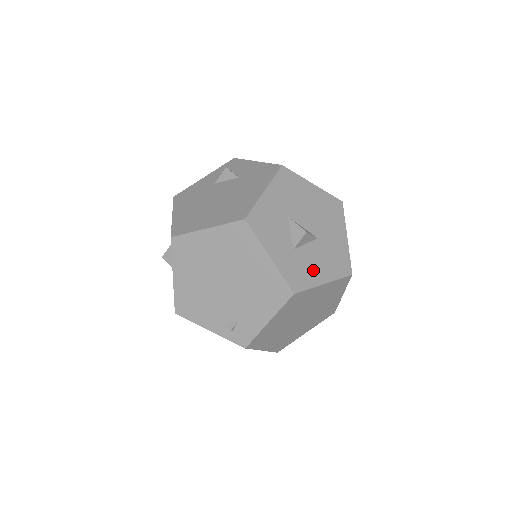
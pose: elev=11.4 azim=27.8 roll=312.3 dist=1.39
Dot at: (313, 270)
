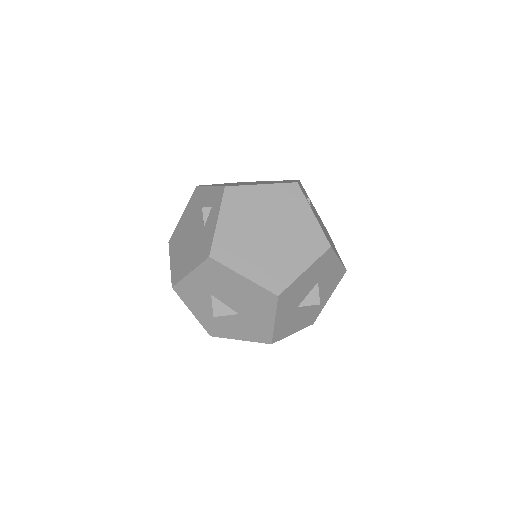
Dot at: (230, 330)
